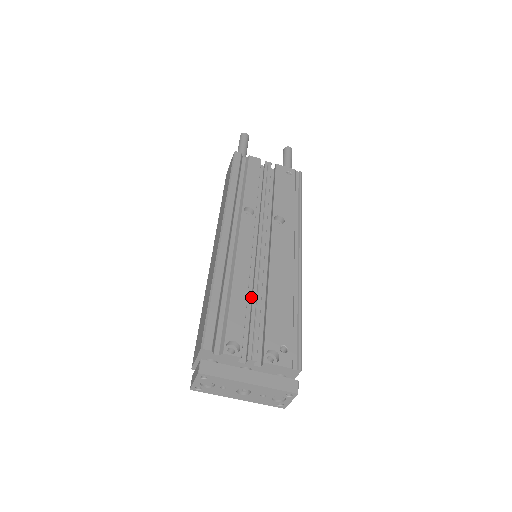
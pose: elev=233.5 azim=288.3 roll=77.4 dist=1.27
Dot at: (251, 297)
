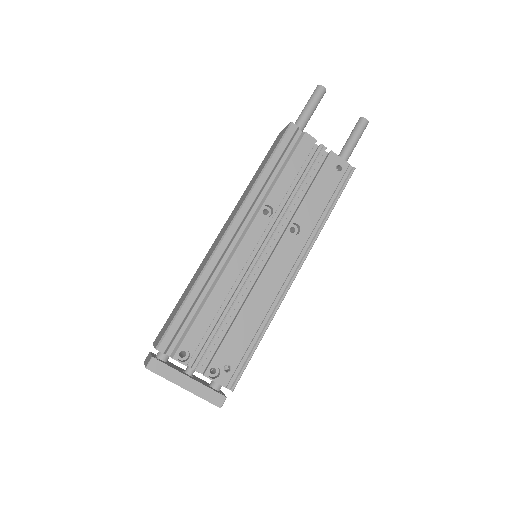
Dot at: (225, 306)
